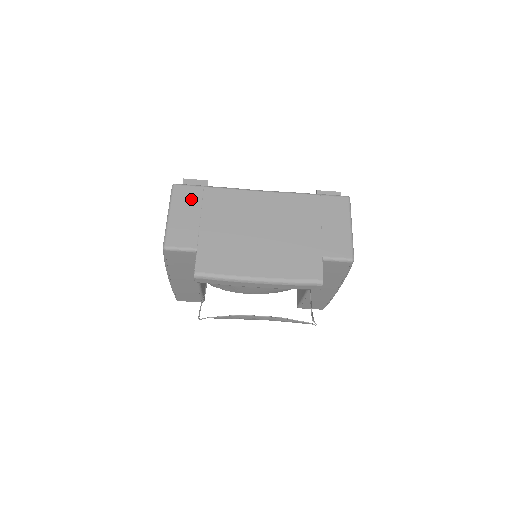
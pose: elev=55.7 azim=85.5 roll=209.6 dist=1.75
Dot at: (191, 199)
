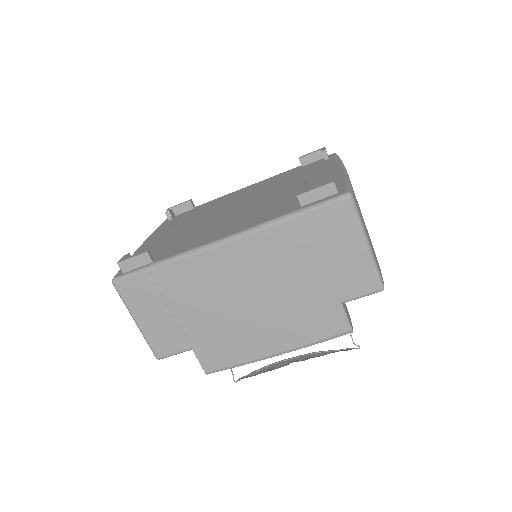
Dot at: (145, 294)
